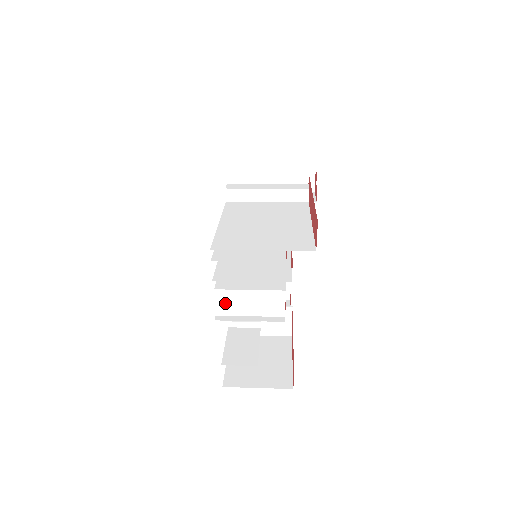
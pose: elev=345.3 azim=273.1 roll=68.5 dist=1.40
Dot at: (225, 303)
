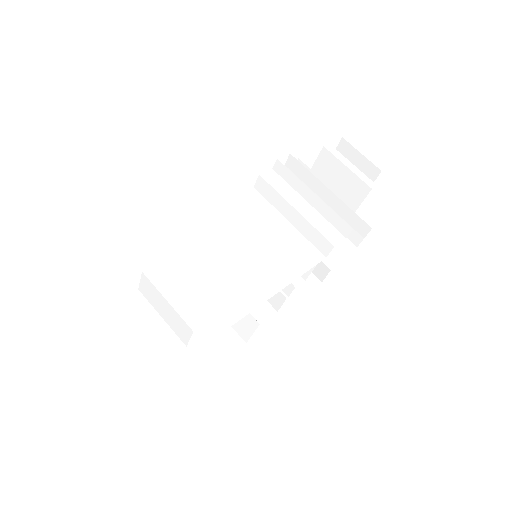
Dot at: (147, 288)
